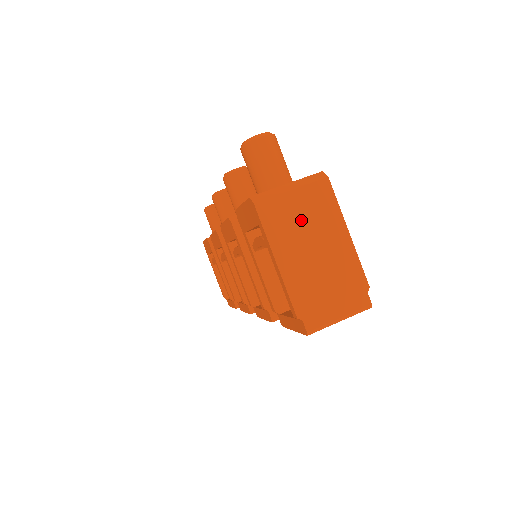
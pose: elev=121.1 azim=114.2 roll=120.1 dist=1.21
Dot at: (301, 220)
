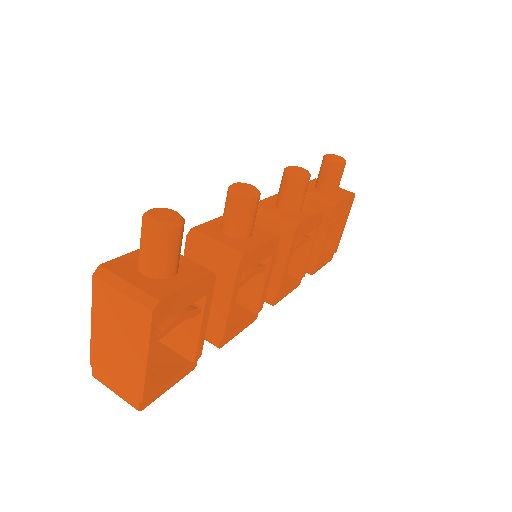
Dot at: (118, 317)
